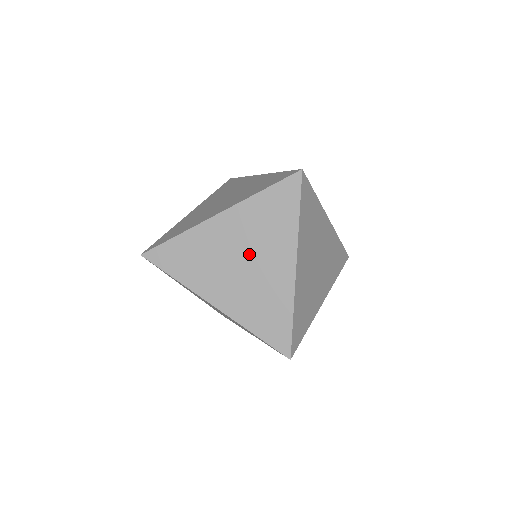
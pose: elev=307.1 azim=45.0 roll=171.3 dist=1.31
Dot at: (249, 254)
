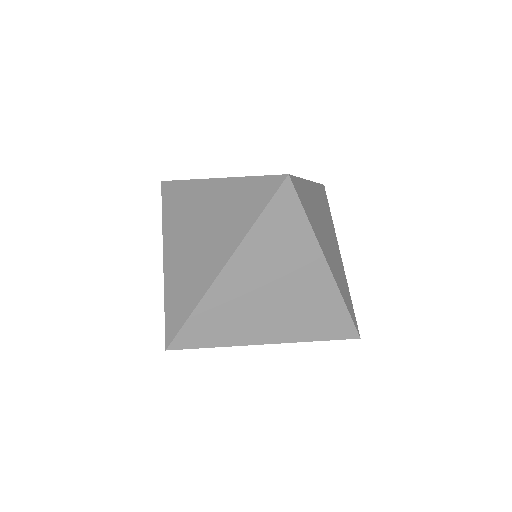
Dot at: (277, 283)
